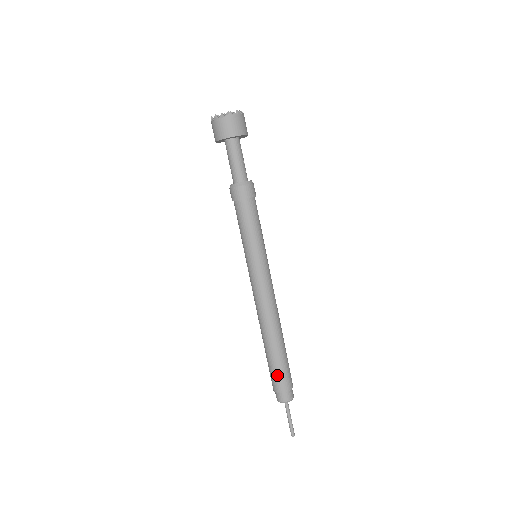
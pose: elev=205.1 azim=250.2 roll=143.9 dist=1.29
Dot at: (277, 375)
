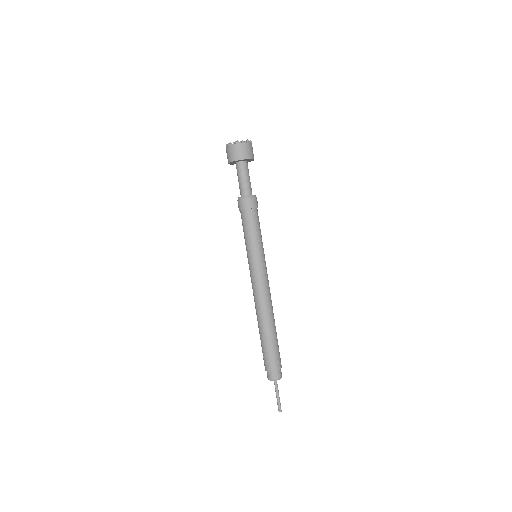
Dot at: (275, 355)
